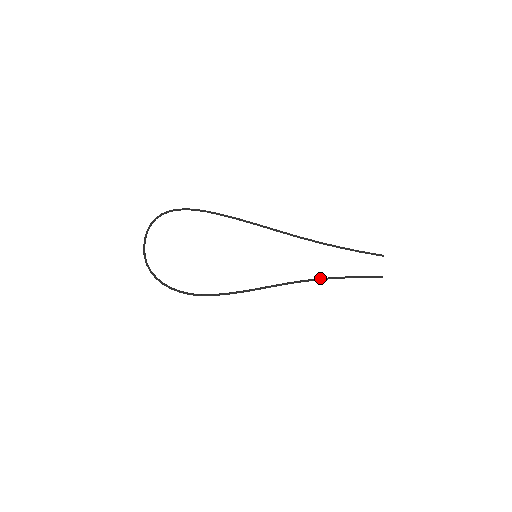
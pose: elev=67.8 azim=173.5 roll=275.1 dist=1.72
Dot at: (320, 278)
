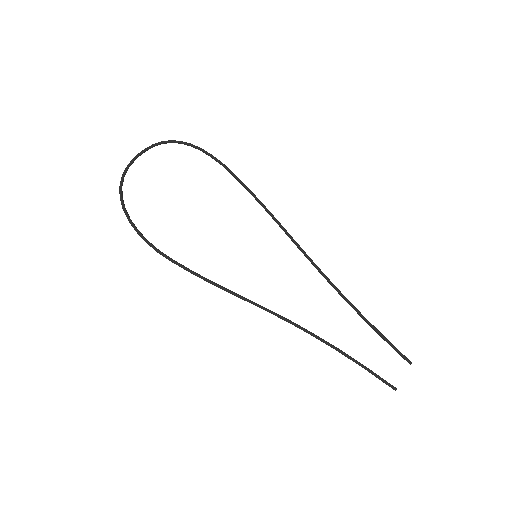
Dot at: occluded
